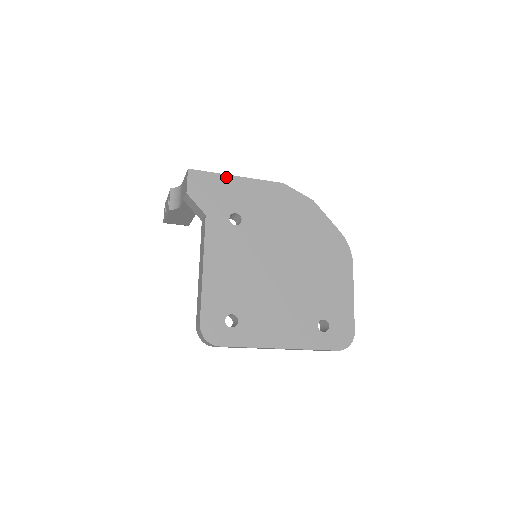
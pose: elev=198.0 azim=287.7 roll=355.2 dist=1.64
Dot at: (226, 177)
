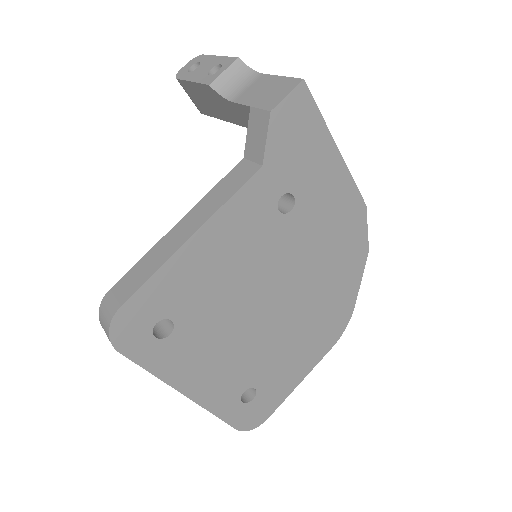
Dot at: (328, 138)
